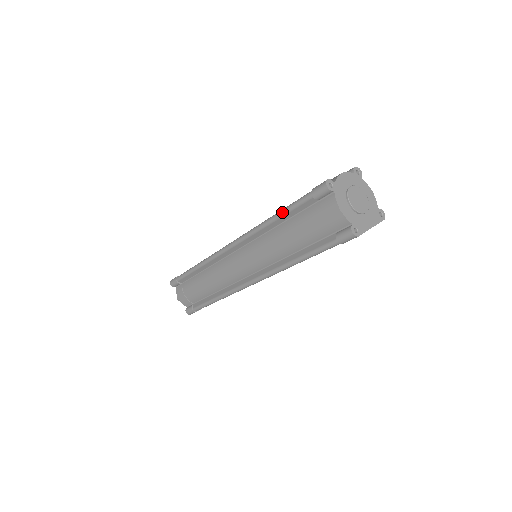
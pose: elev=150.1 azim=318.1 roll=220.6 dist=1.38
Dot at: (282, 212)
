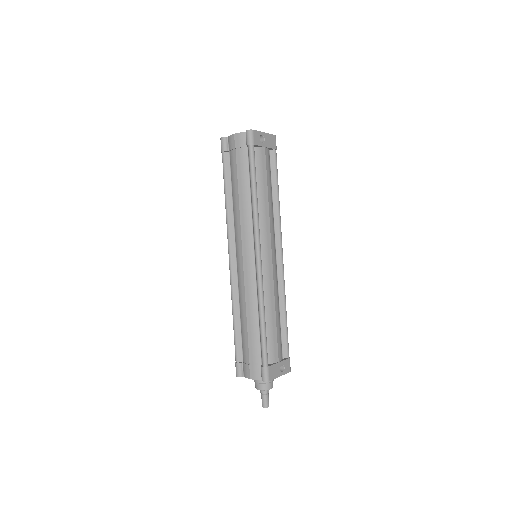
Dot at: (224, 185)
